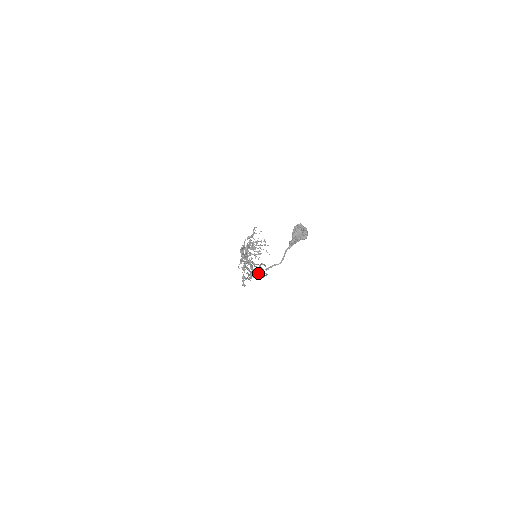
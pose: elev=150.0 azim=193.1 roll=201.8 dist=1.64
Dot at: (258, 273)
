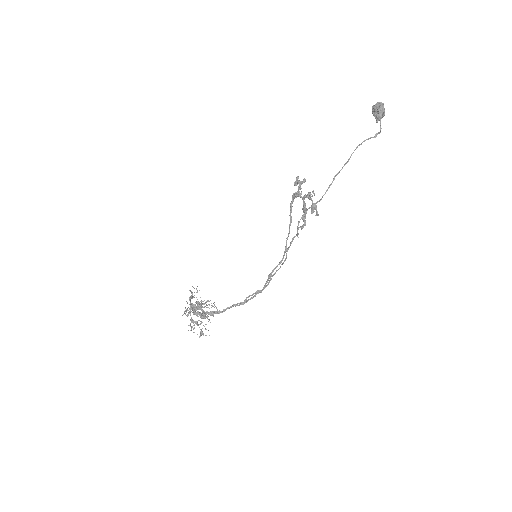
Dot at: (249, 295)
